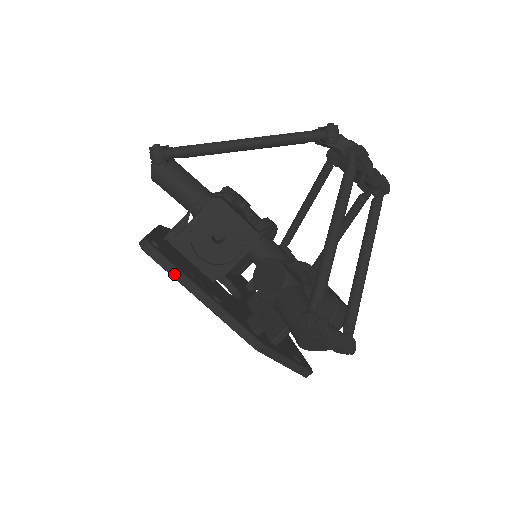
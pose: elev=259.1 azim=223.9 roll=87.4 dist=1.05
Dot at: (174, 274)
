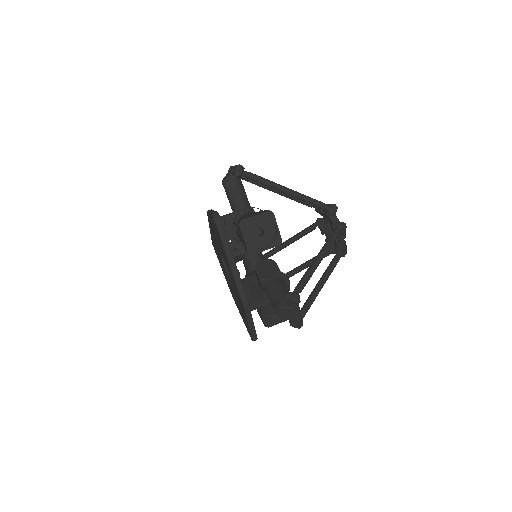
Dot at: (224, 240)
